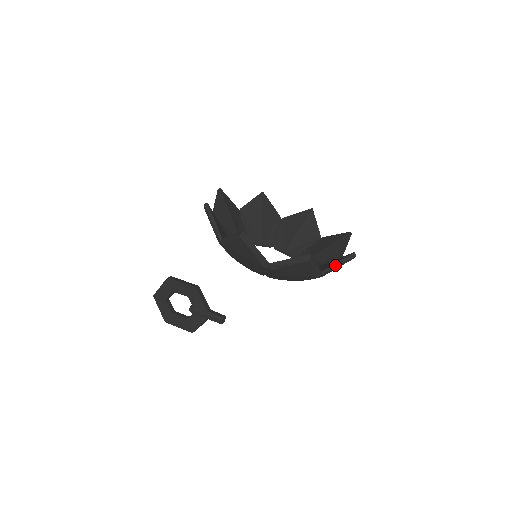
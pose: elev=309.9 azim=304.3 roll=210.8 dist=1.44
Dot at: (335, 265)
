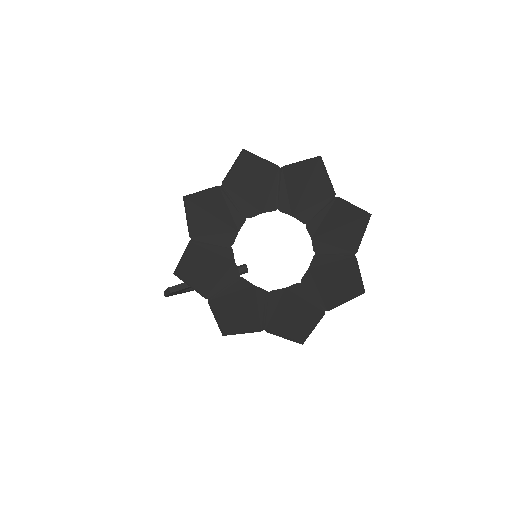
Dot at: (361, 240)
